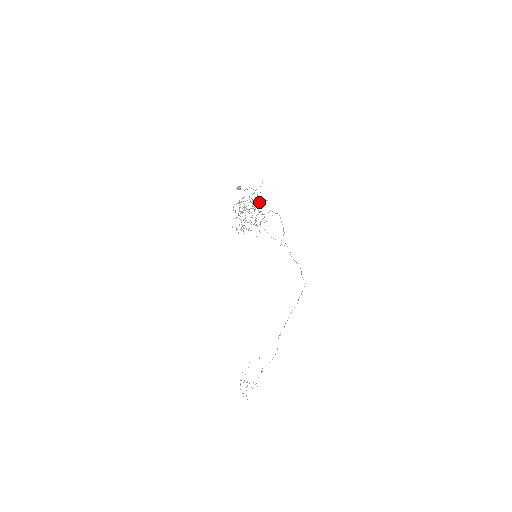
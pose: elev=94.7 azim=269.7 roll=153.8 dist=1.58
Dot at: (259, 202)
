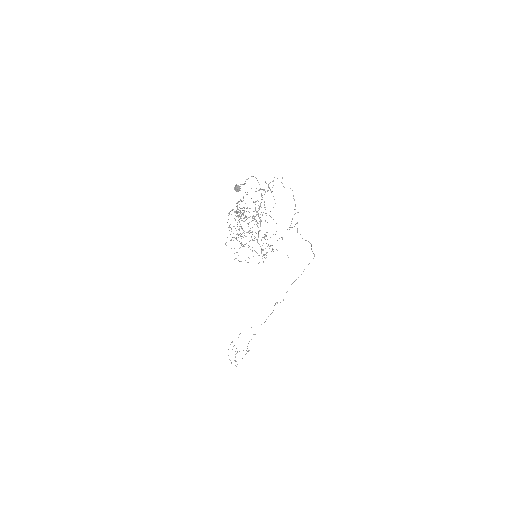
Dot at: (266, 213)
